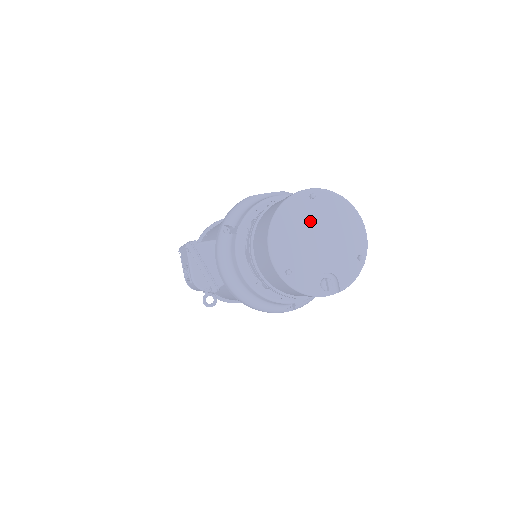
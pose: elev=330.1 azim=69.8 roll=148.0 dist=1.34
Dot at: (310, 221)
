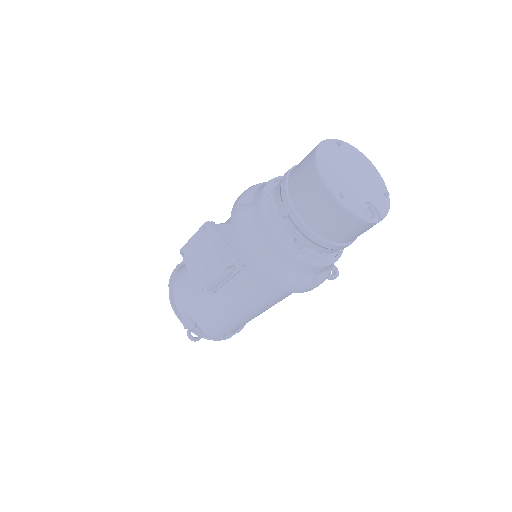
Dot at: (343, 161)
